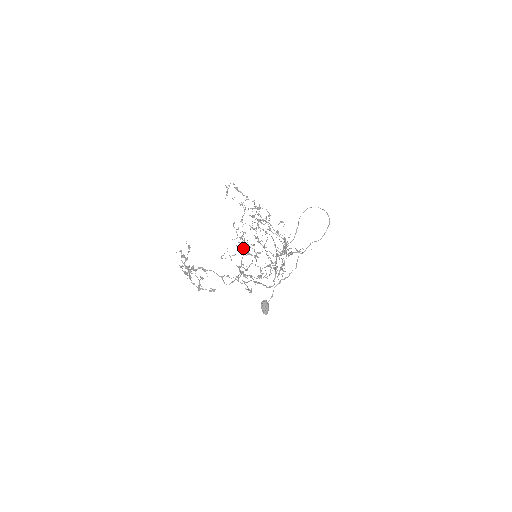
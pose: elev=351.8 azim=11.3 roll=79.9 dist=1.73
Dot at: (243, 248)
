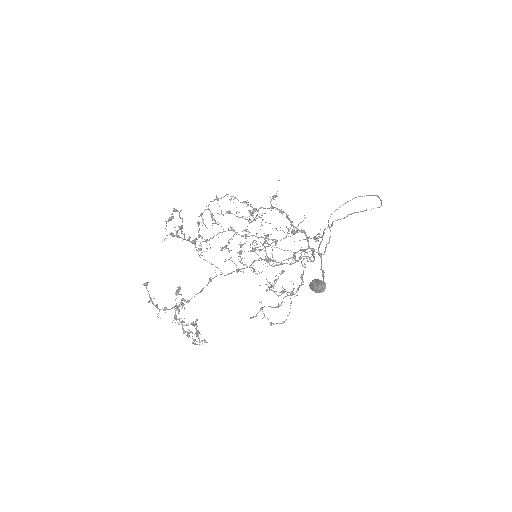
Dot at: occluded
